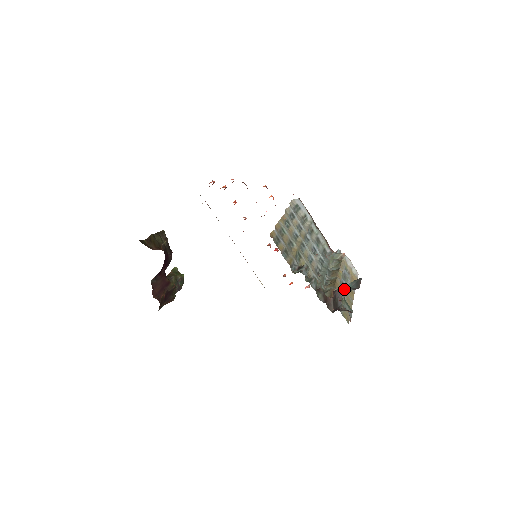
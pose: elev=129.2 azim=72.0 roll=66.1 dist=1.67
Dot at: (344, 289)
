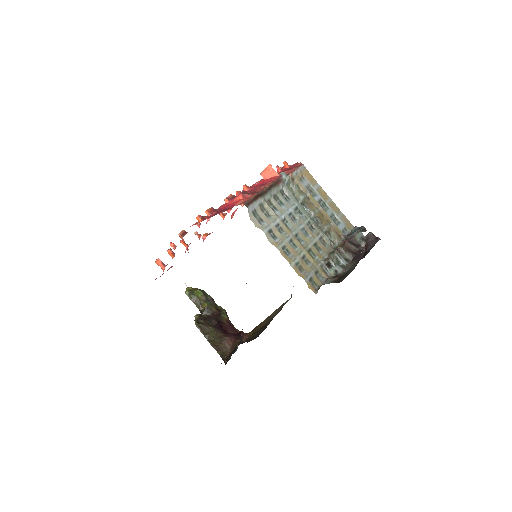
Dot at: (353, 236)
